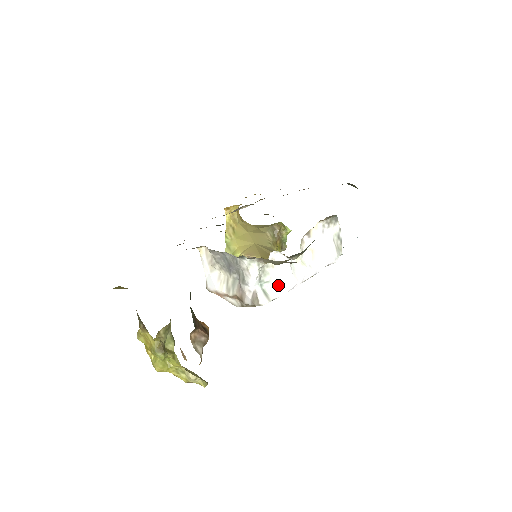
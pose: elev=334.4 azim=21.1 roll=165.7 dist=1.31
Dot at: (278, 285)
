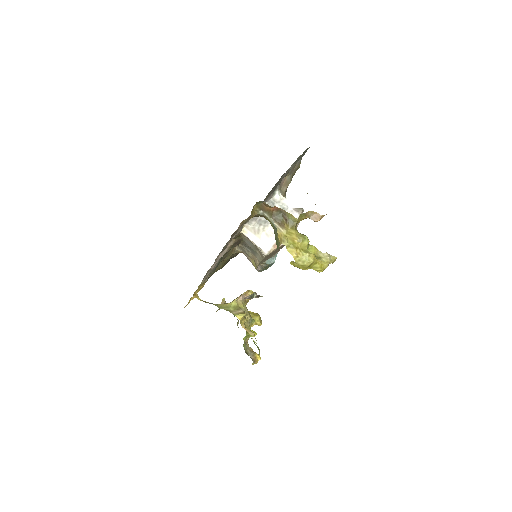
Dot at: occluded
